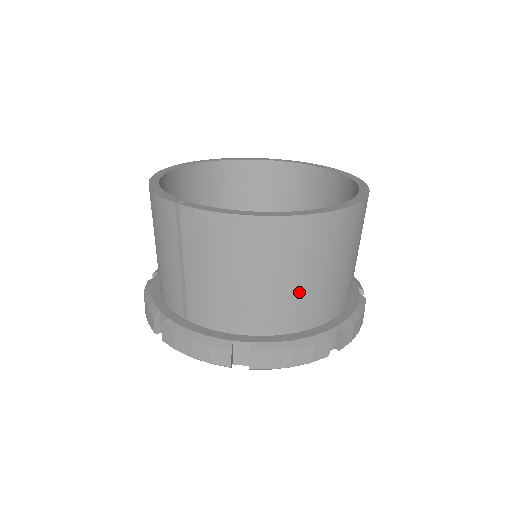
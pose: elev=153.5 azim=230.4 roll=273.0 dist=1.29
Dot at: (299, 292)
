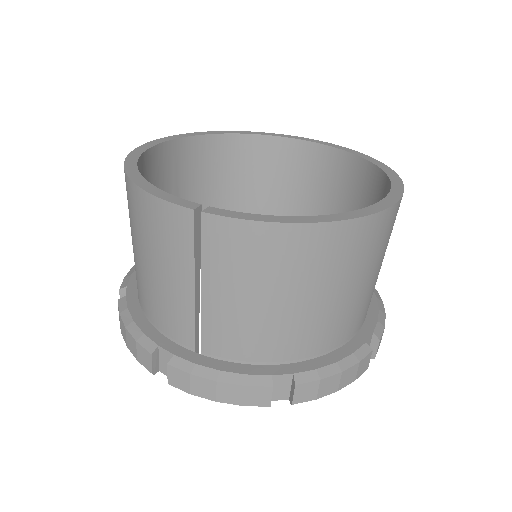
Dot at: (346, 305)
